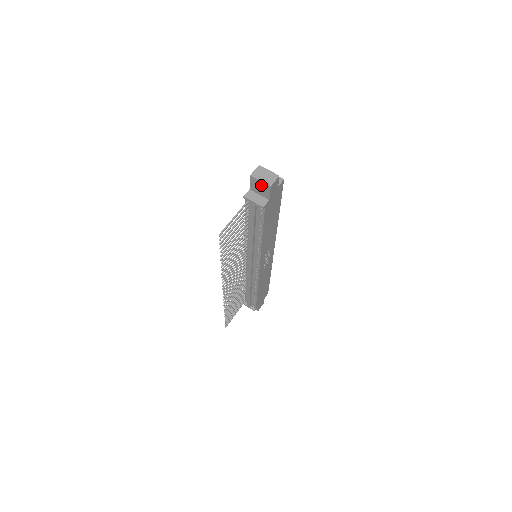
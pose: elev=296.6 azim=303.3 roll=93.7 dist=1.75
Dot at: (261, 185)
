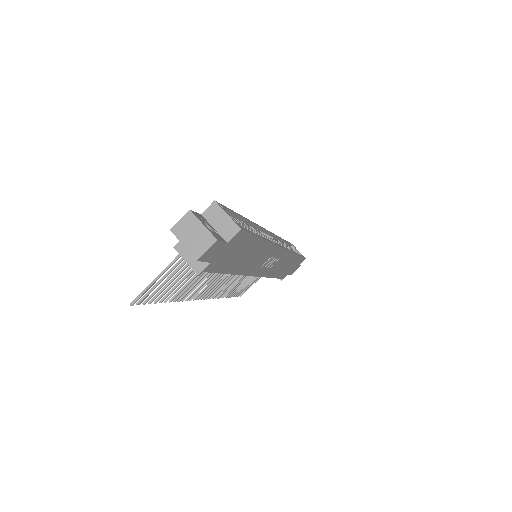
Dot at: occluded
